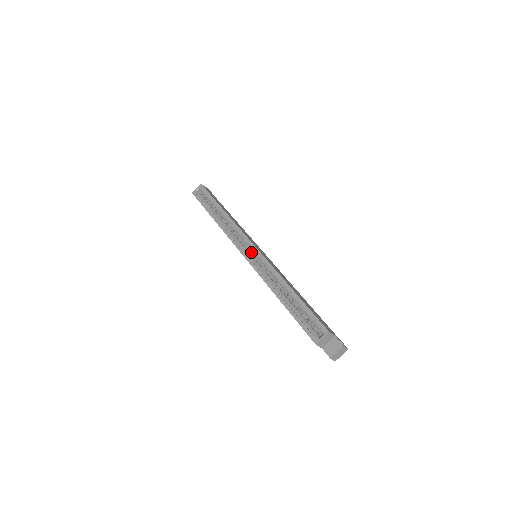
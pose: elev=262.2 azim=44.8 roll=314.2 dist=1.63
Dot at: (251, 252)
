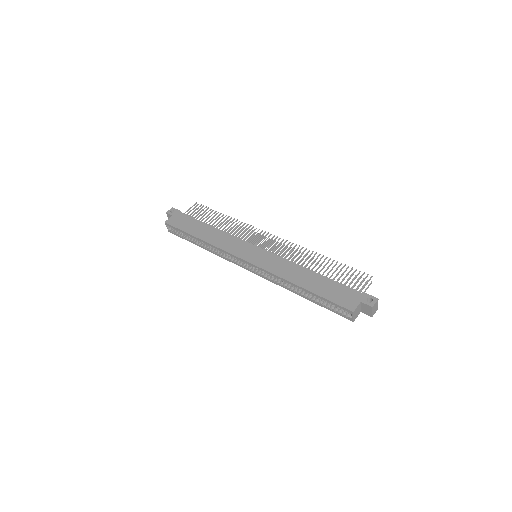
Dot at: occluded
